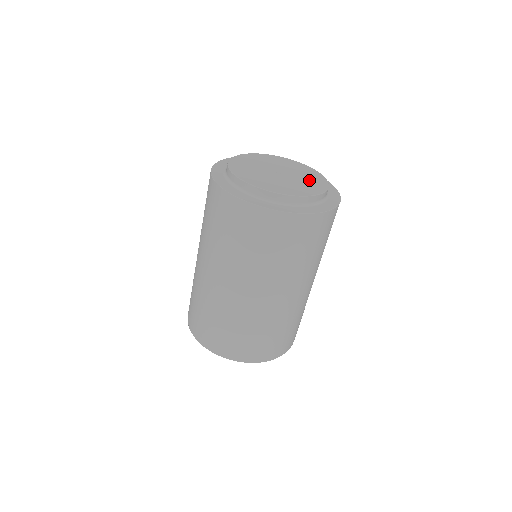
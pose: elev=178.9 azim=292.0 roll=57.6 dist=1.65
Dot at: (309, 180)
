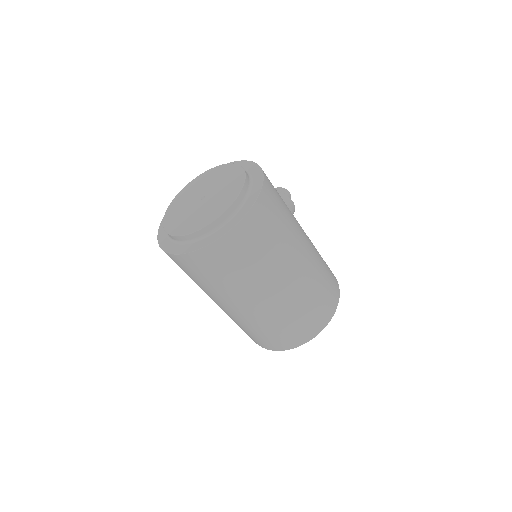
Dot at: (217, 203)
